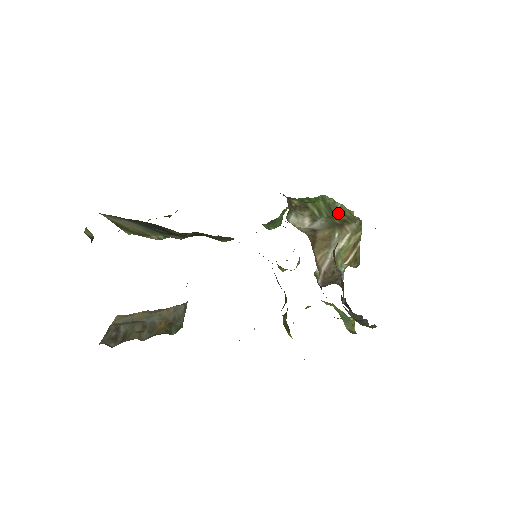
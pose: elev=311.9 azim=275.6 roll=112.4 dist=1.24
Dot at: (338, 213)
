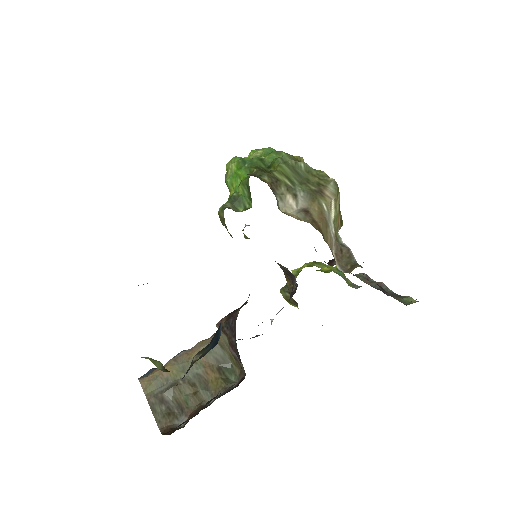
Dot at: (306, 175)
